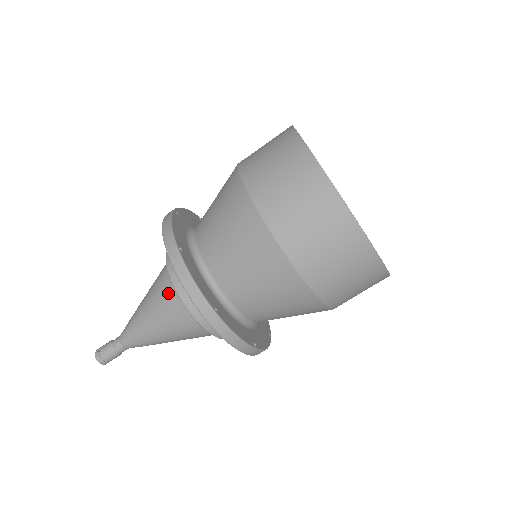
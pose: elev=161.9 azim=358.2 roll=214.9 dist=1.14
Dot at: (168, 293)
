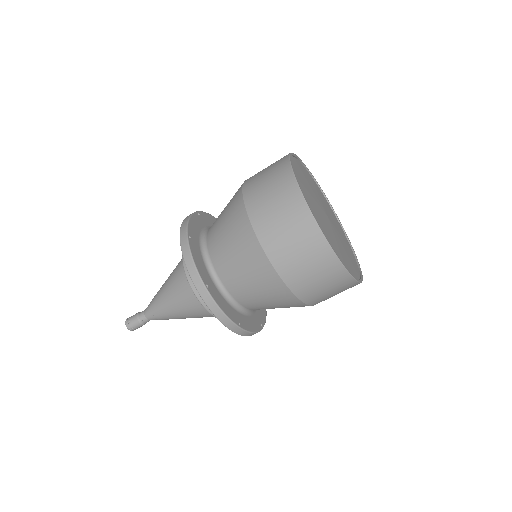
Dot at: occluded
